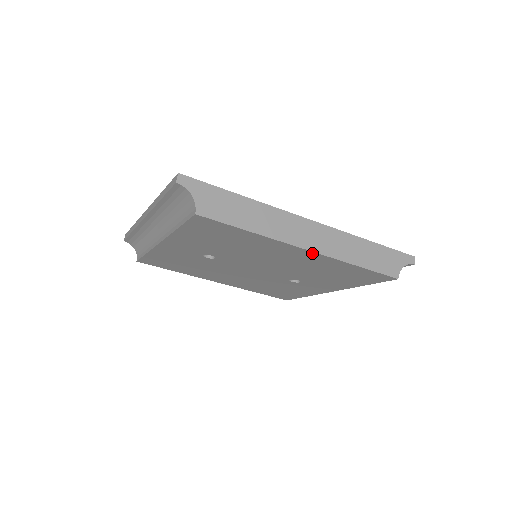
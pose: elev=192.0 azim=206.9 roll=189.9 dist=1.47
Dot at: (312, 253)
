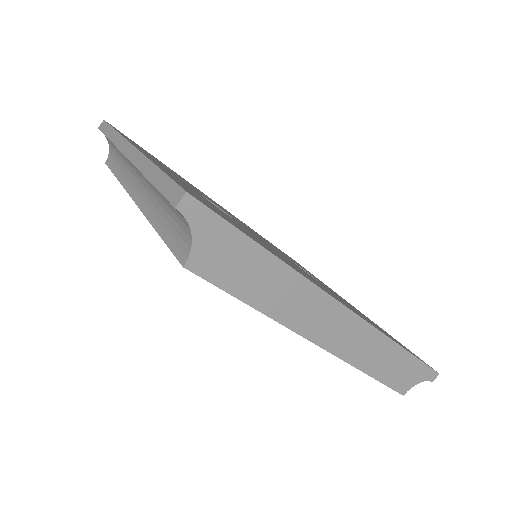
Dot at: (323, 346)
